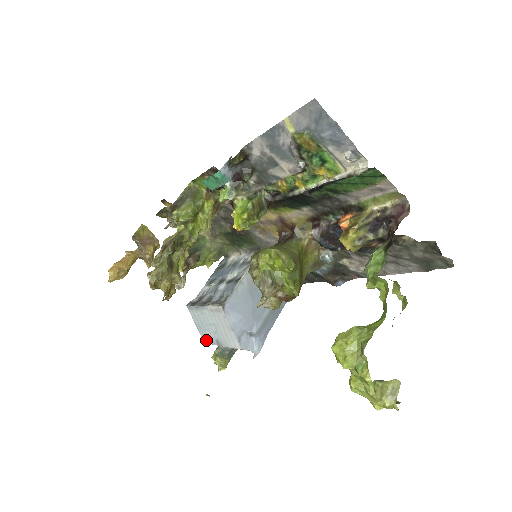
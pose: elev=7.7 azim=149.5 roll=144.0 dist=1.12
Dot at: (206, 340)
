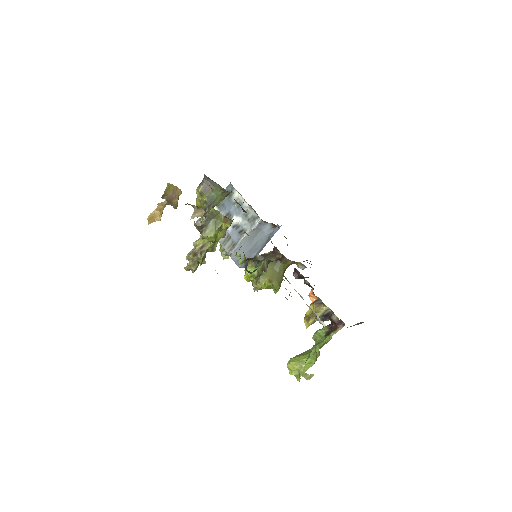
Dot at: occluded
